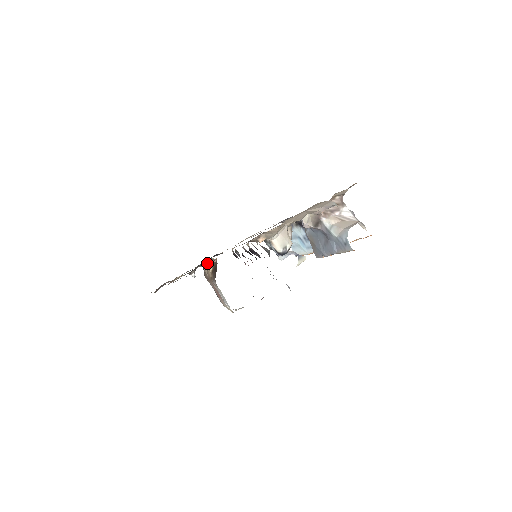
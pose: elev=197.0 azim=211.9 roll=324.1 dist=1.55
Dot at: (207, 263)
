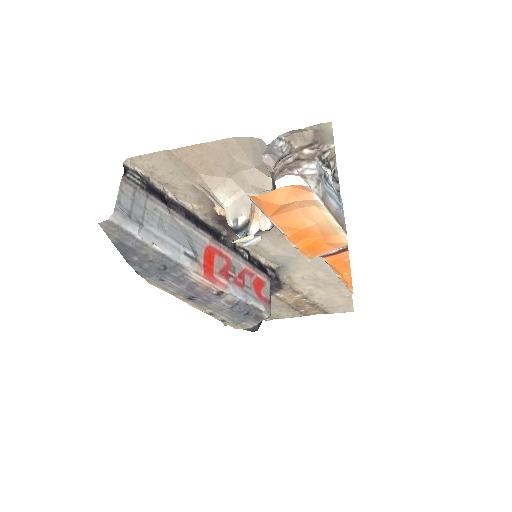
Dot at: occluded
